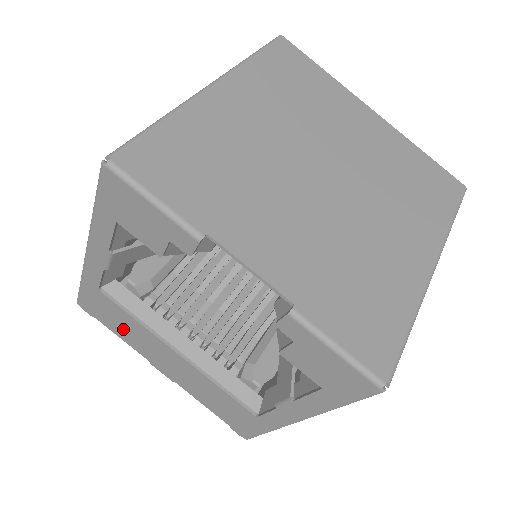
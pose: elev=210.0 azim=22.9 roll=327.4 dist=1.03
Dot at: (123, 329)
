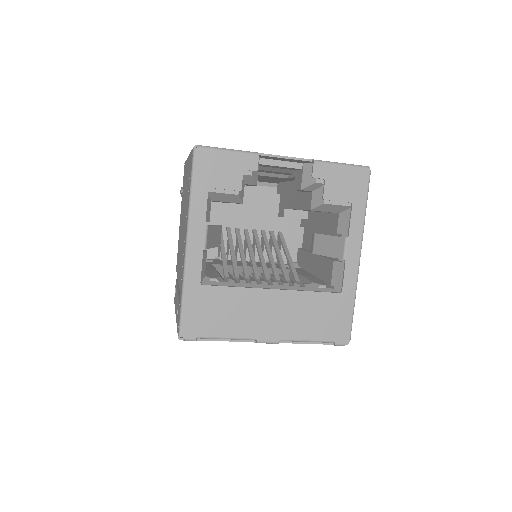
Dot at: (227, 318)
